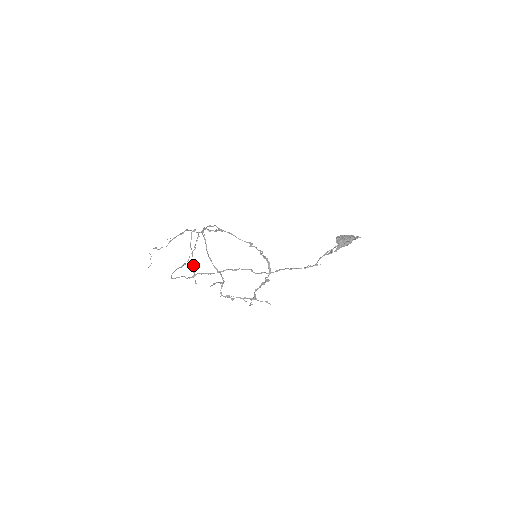
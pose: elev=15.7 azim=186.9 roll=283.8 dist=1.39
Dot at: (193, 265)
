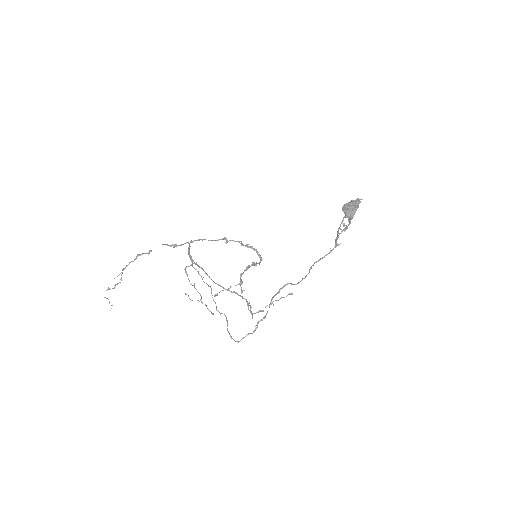
Dot at: (201, 299)
